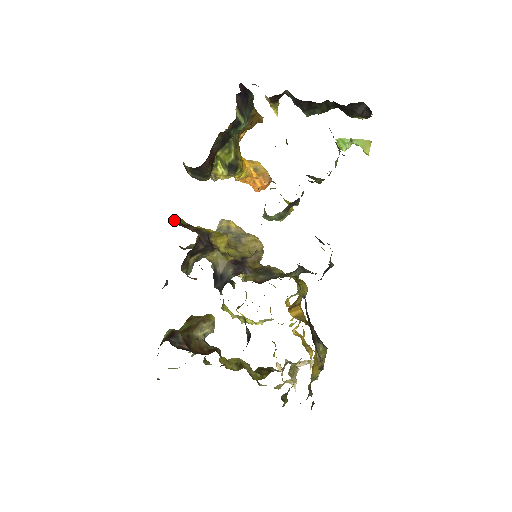
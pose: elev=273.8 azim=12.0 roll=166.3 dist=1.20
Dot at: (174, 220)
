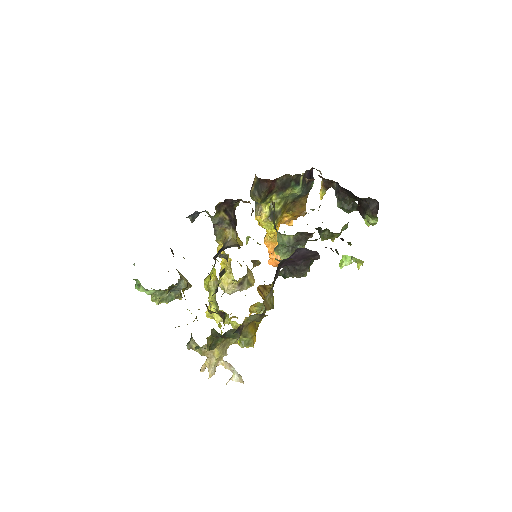
Dot at: occluded
